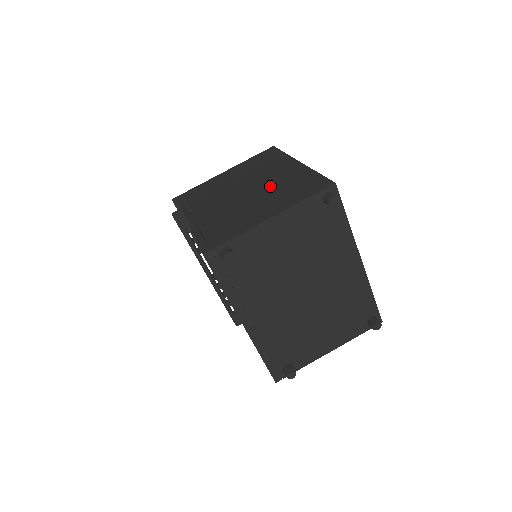
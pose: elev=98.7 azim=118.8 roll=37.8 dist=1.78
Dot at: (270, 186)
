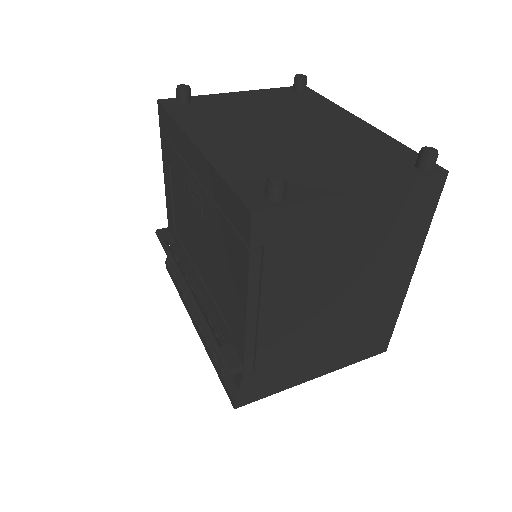
Dot at: occluded
